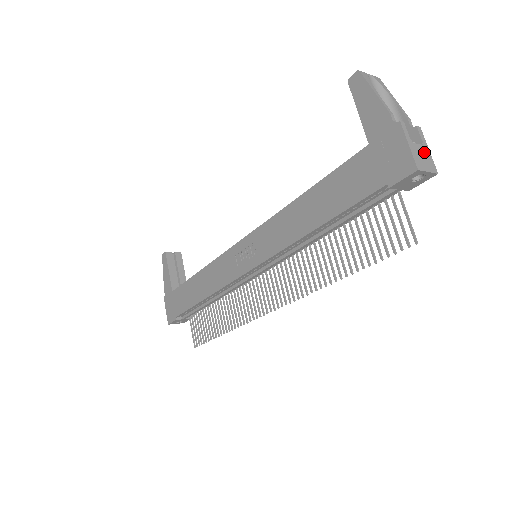
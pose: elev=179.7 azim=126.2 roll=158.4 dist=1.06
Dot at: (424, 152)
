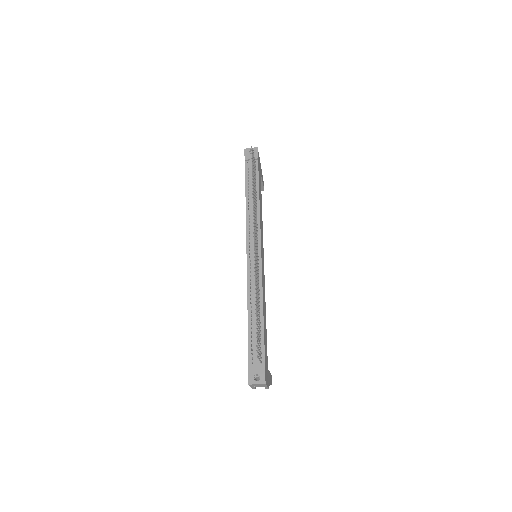
Dot at: occluded
